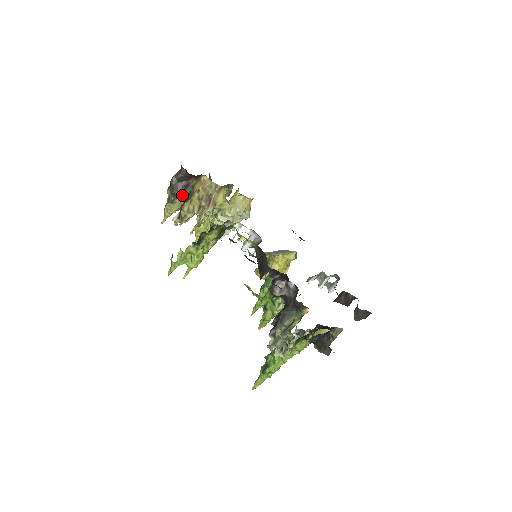
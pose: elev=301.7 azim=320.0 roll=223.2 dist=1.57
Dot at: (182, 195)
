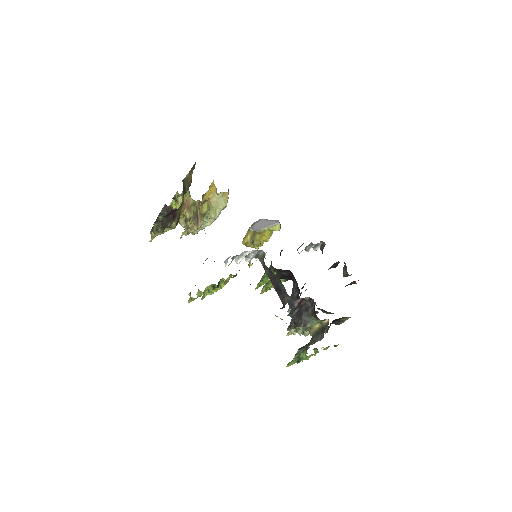
Dot at: (171, 225)
